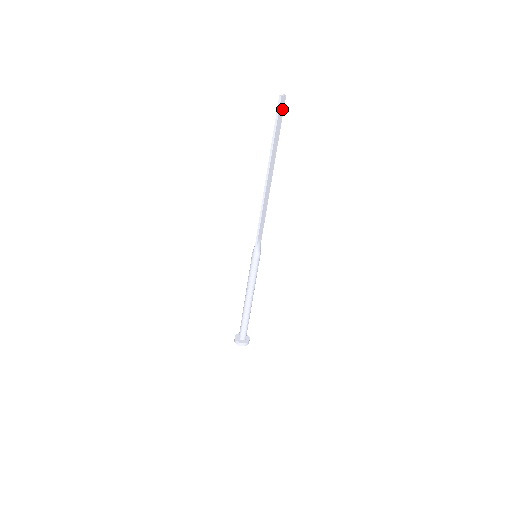
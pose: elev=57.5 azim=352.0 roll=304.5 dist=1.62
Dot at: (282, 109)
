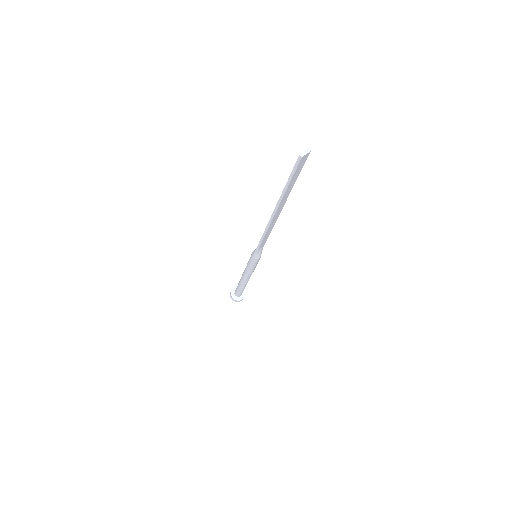
Dot at: (302, 163)
